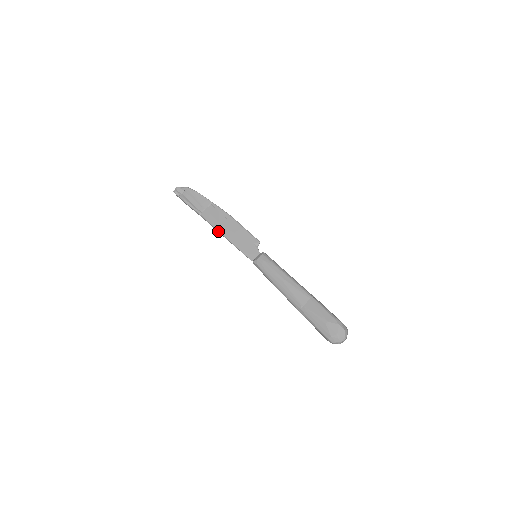
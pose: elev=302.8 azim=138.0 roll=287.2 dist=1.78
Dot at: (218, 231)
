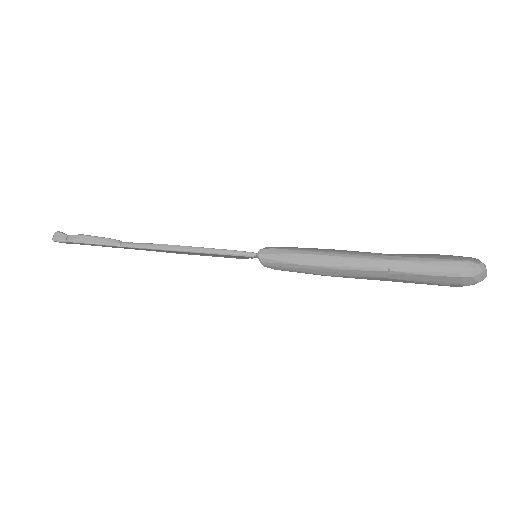
Dot at: (169, 245)
